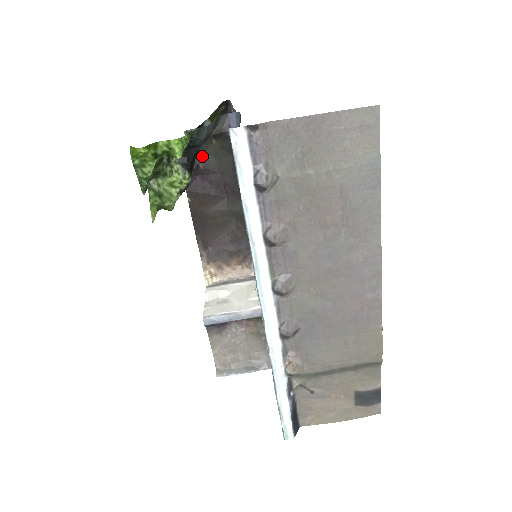
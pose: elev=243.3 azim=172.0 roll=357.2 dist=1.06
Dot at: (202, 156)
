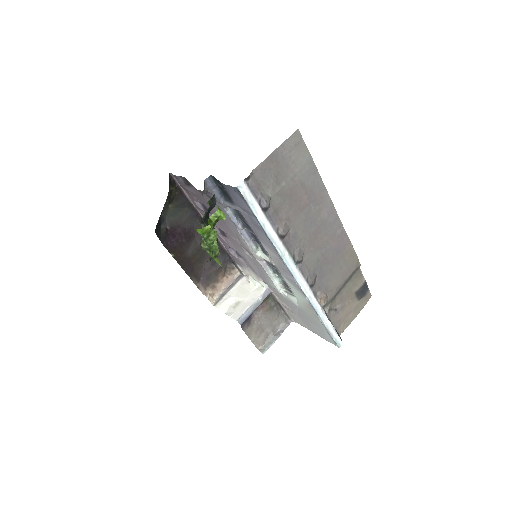
Dot at: (165, 220)
